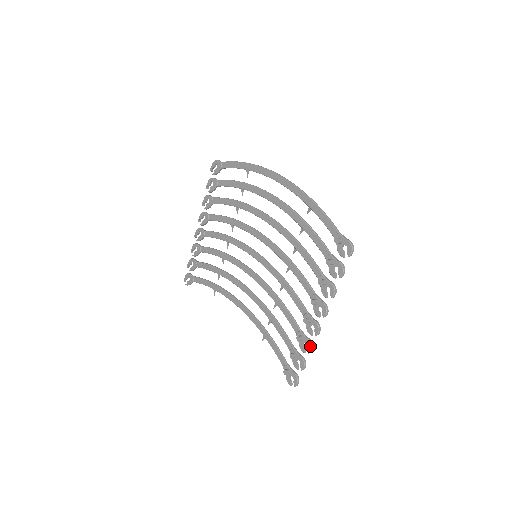
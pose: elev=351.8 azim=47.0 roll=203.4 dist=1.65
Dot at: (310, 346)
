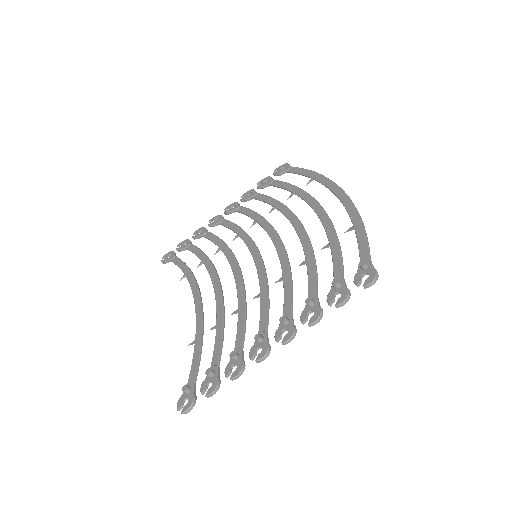
Dot at: (239, 370)
